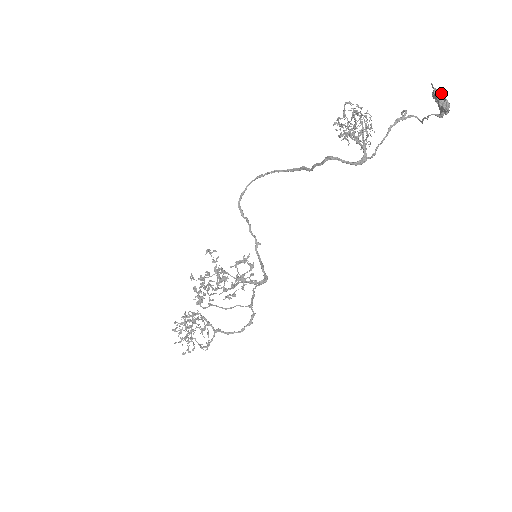
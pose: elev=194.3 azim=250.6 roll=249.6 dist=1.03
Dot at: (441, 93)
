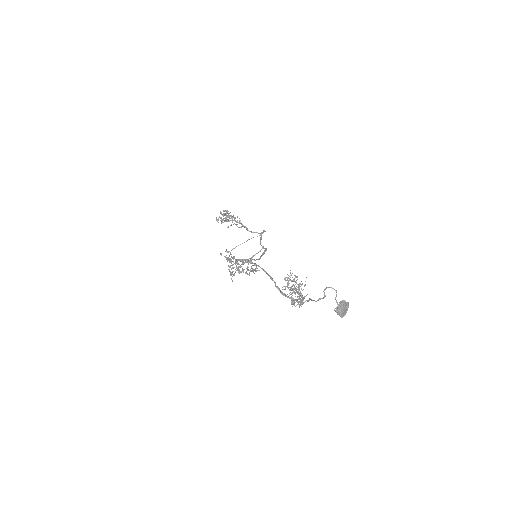
Dot at: (340, 314)
